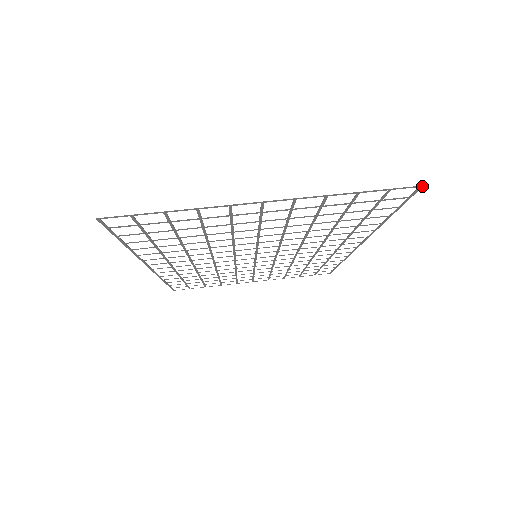
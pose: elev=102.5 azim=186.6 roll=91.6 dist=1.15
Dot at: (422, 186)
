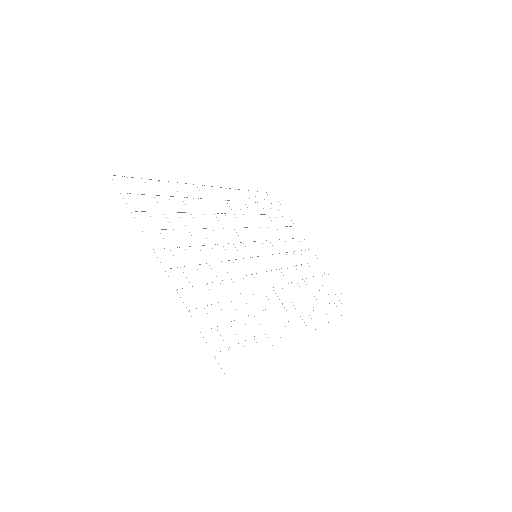
Dot at: occluded
